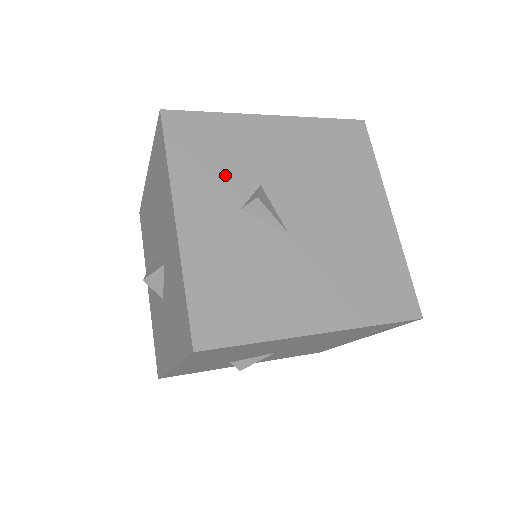
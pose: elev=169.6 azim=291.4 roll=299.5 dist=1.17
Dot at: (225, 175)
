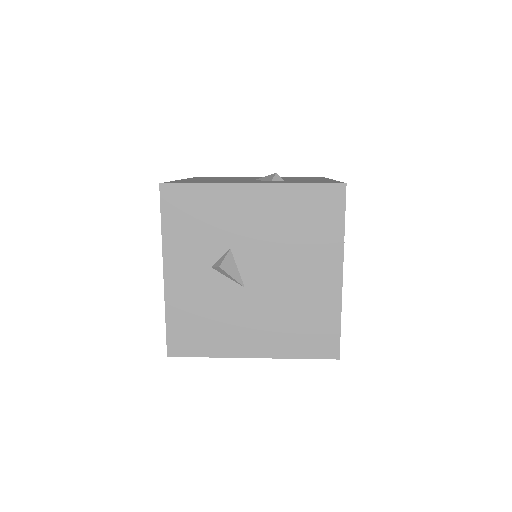
Dot at: (203, 240)
